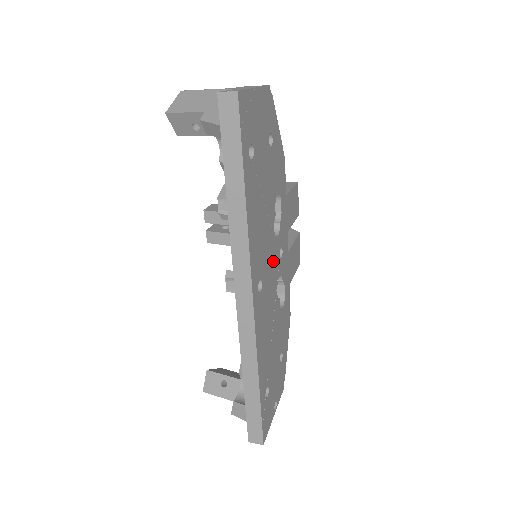
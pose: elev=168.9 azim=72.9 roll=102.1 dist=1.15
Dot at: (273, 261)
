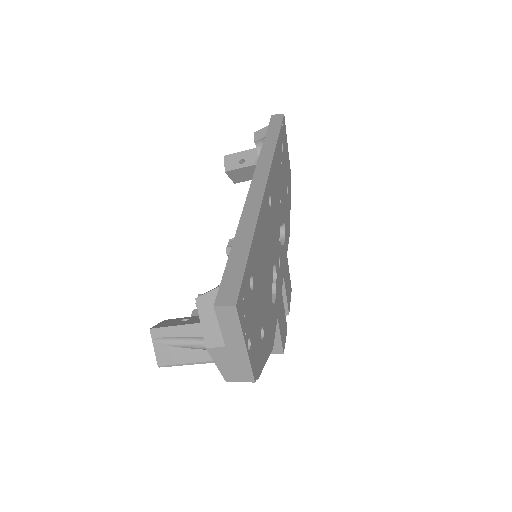
Dot at: (276, 237)
